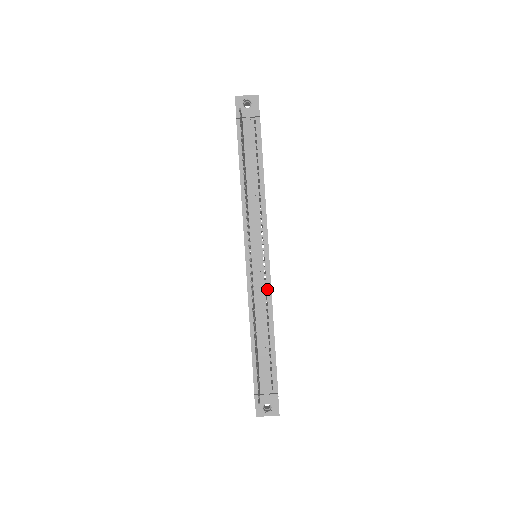
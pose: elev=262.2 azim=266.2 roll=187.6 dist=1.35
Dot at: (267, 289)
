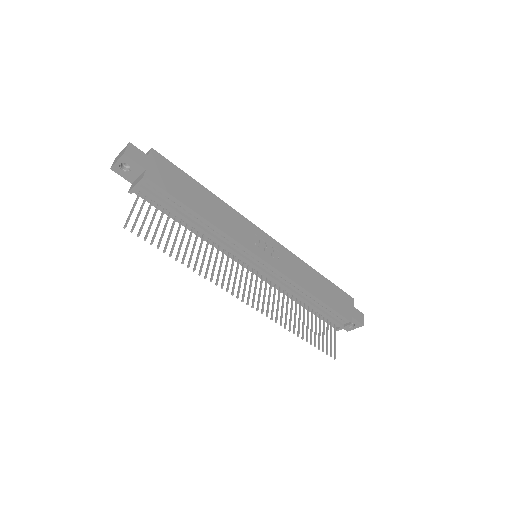
Dot at: (284, 278)
